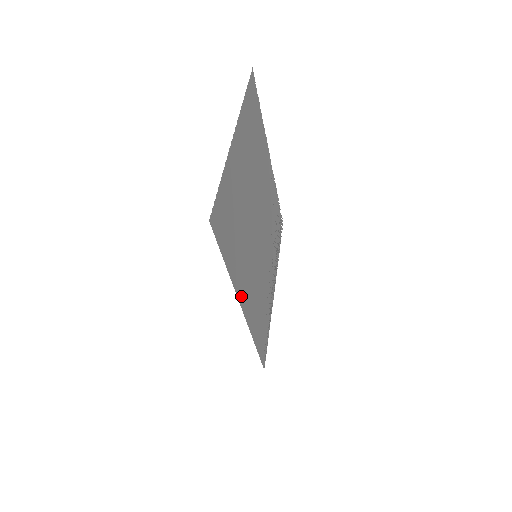
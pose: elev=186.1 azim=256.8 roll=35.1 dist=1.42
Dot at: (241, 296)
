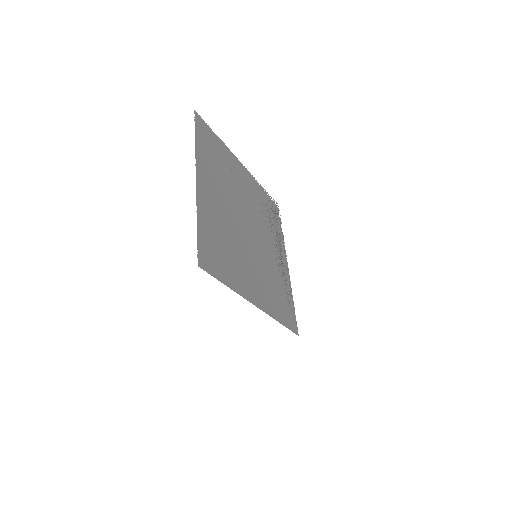
Dot at: (251, 297)
